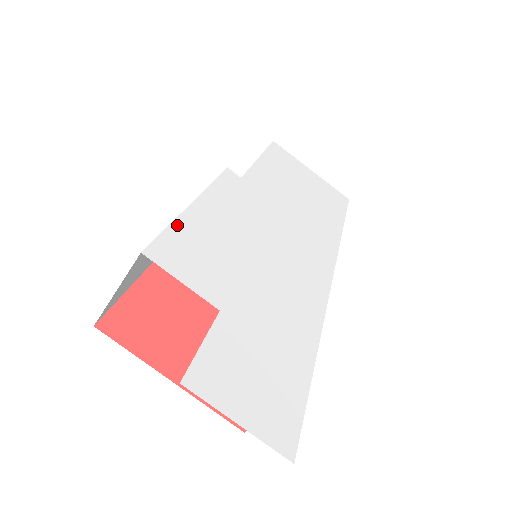
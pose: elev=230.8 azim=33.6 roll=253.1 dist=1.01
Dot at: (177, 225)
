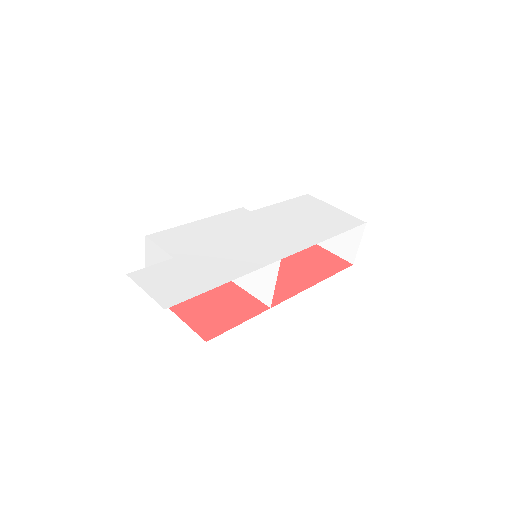
Dot at: (177, 228)
